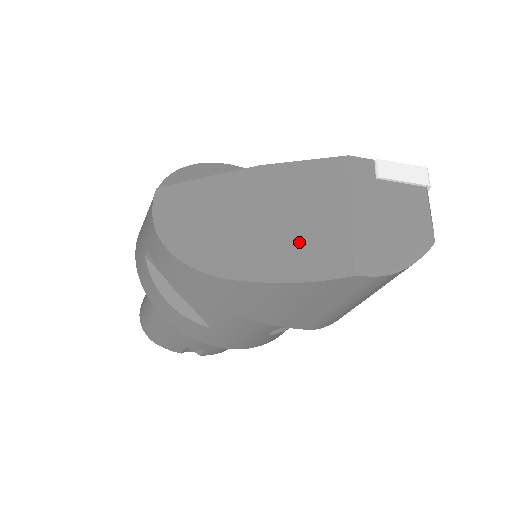
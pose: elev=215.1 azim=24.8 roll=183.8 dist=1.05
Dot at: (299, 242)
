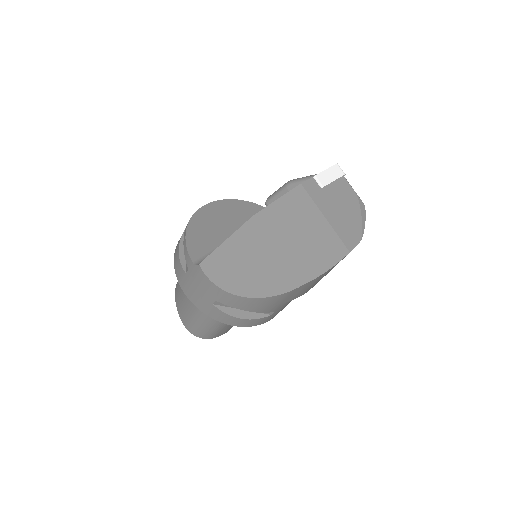
Dot at: (311, 250)
